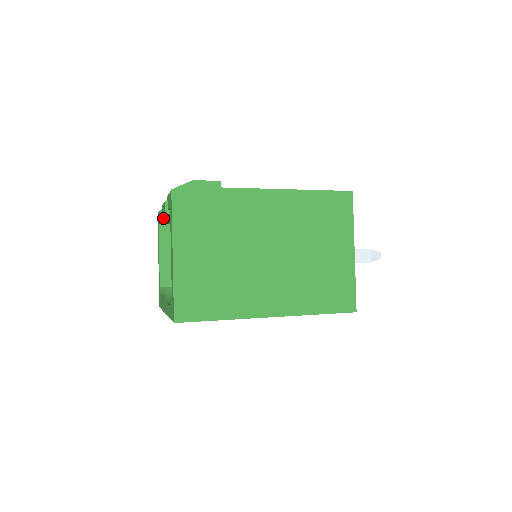
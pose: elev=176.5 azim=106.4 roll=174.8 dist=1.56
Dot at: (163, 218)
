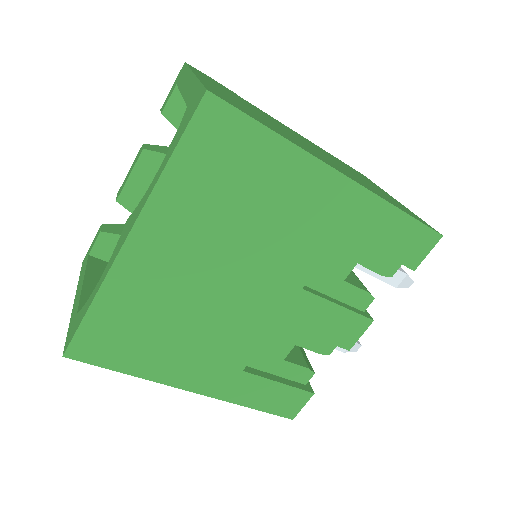
Dot at: (120, 197)
